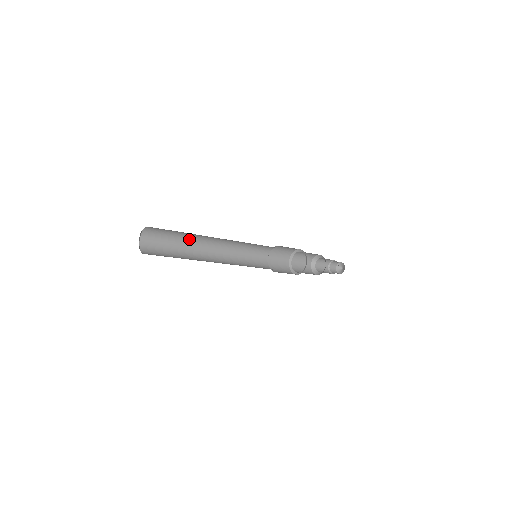
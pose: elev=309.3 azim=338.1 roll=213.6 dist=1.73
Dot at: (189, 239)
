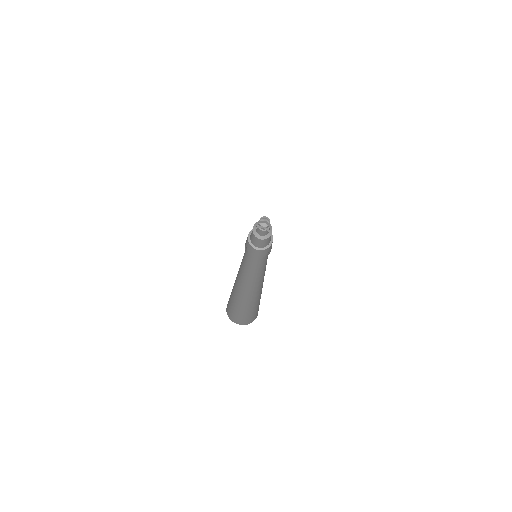
Dot at: occluded
